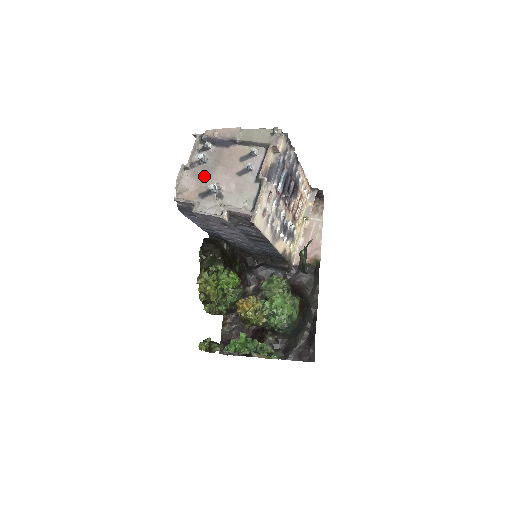
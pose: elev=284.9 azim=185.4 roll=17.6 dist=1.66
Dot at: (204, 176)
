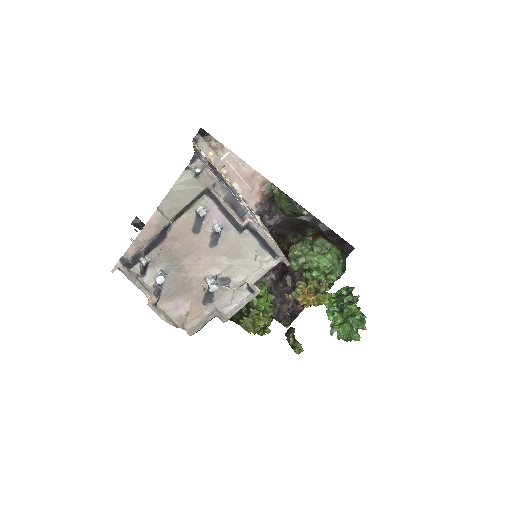
Dot at: (182, 286)
